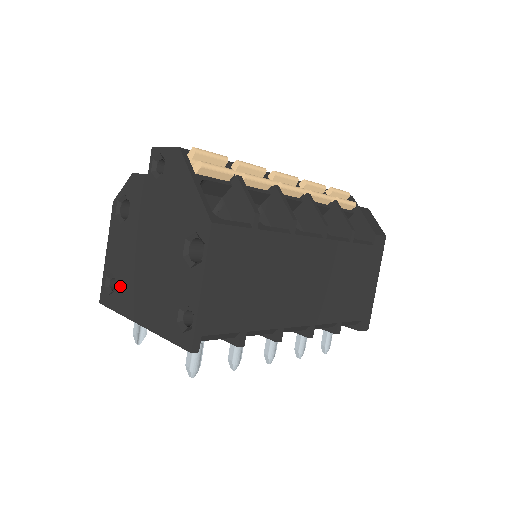
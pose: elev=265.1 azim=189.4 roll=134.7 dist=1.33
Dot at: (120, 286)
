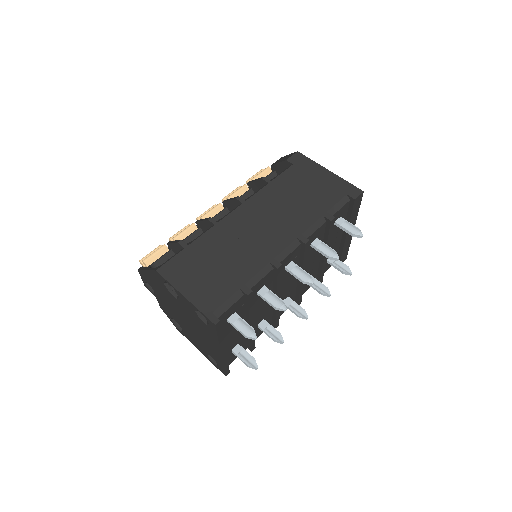
Dot at: (210, 354)
